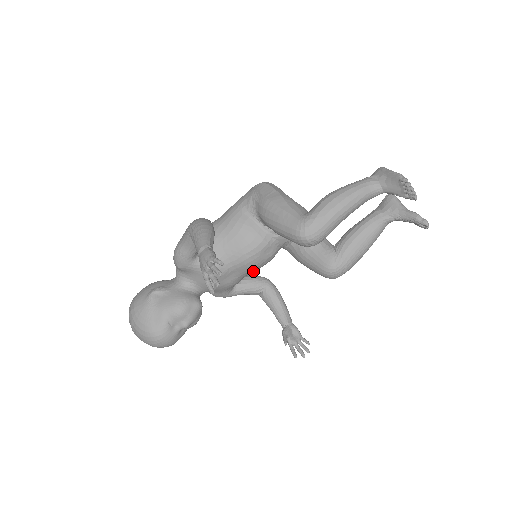
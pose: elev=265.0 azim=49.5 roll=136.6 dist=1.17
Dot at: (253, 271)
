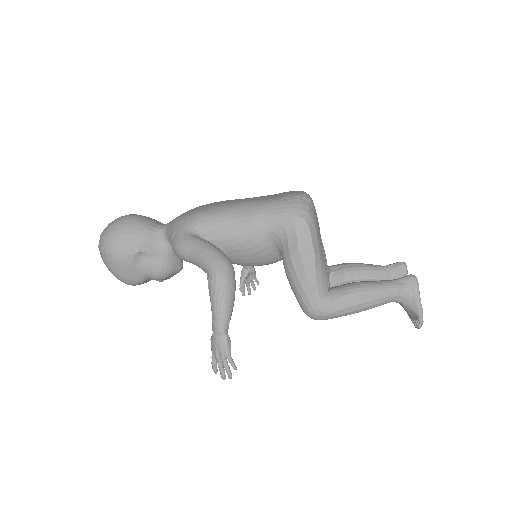
Dot at: occluded
